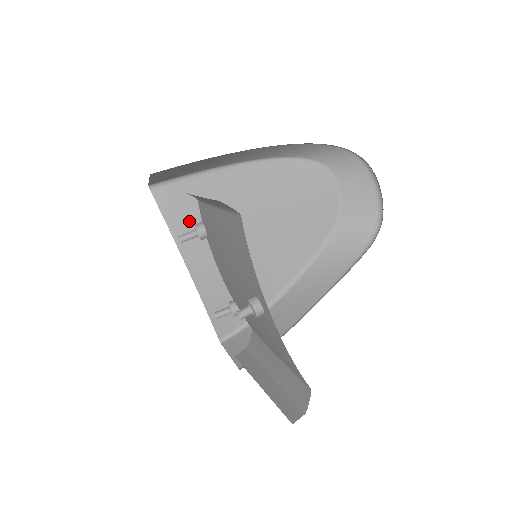
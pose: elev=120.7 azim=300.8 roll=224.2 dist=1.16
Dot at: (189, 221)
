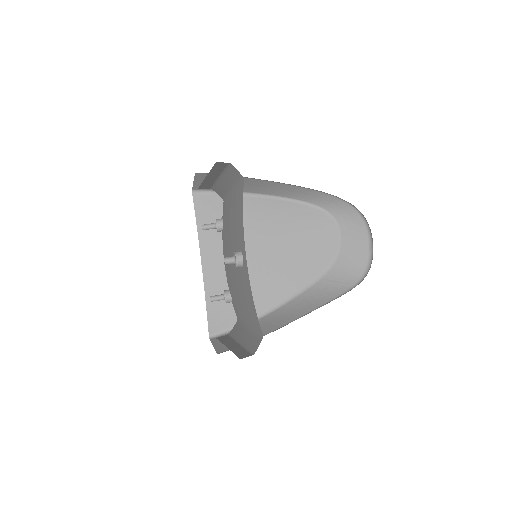
Dot at: occluded
